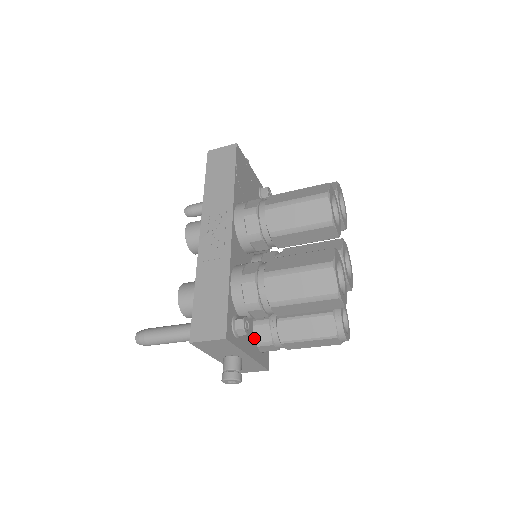
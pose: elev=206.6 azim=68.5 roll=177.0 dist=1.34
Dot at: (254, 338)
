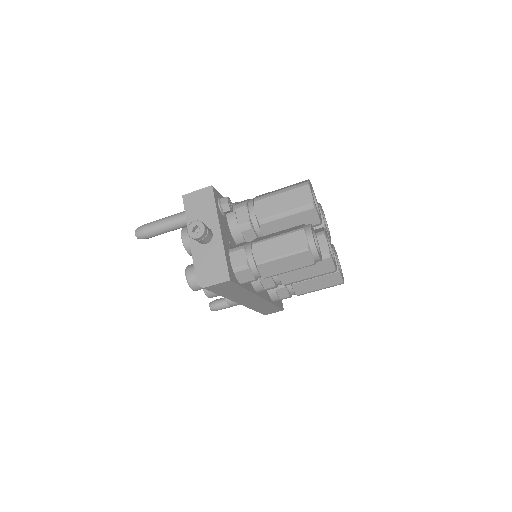
Dot at: (230, 248)
